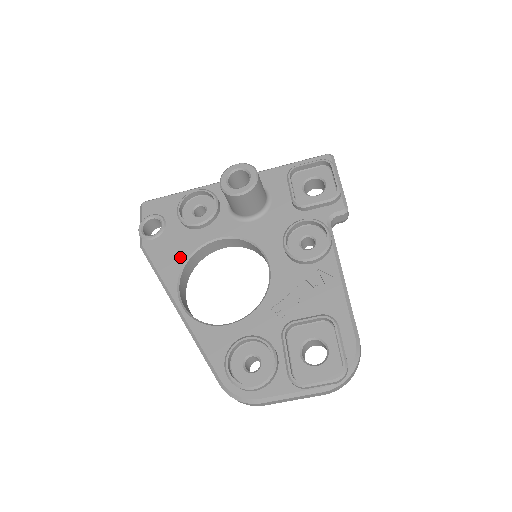
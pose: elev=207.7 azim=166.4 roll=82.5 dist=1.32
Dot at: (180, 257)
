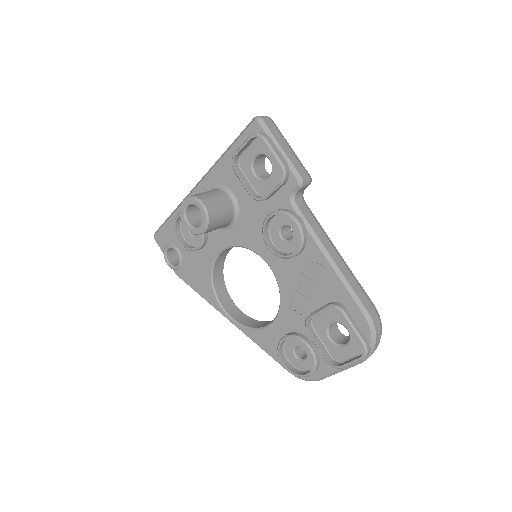
Dot at: (206, 278)
